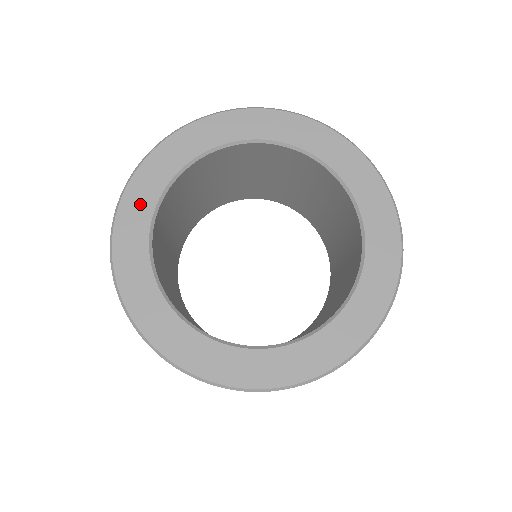
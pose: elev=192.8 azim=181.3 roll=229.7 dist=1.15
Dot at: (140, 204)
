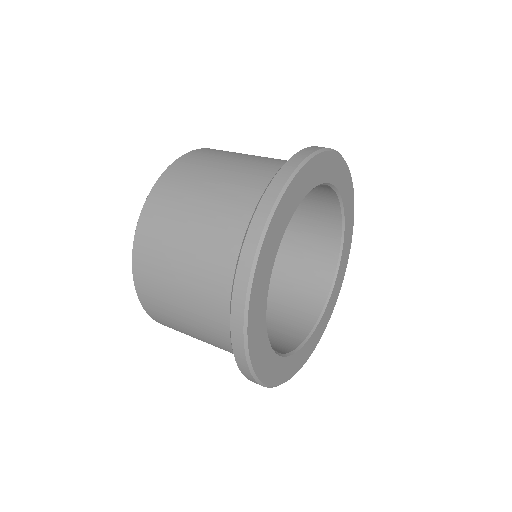
Dot at: (305, 183)
